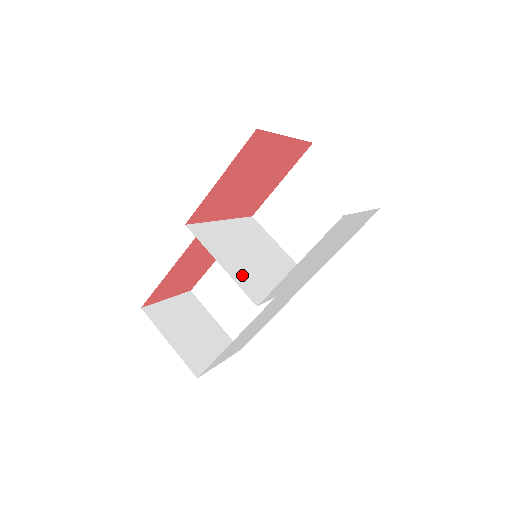
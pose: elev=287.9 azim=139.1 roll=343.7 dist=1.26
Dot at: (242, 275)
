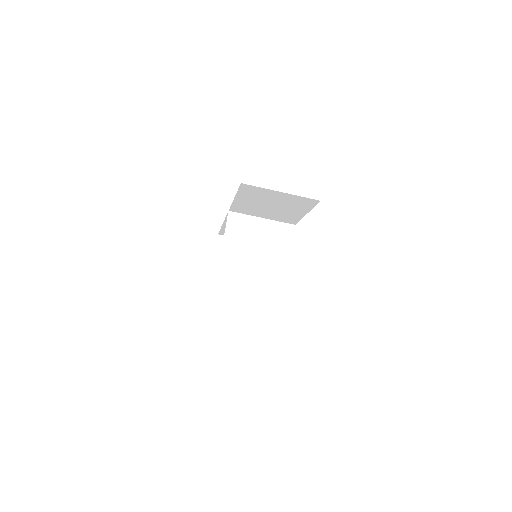
Dot at: (262, 297)
